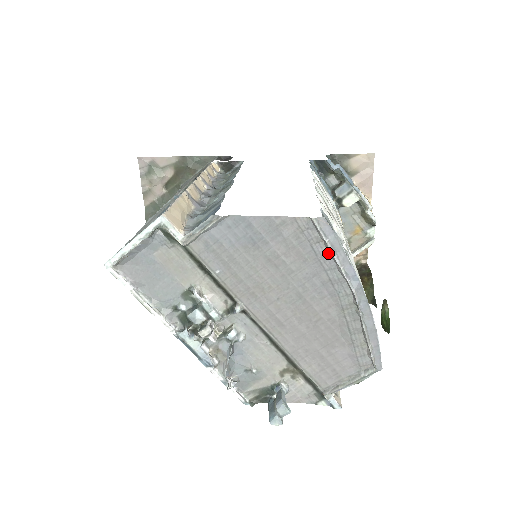
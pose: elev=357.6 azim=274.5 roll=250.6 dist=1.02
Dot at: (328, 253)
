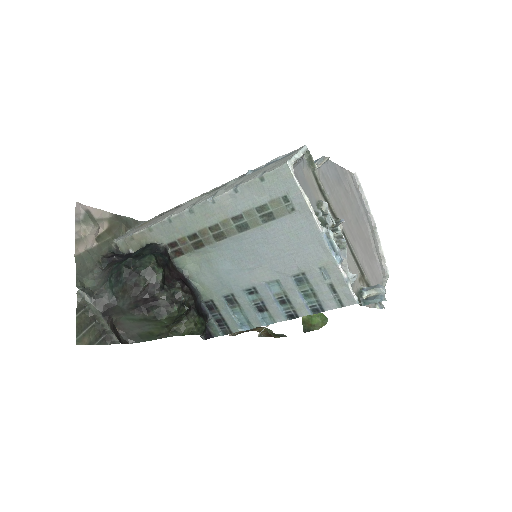
Dot at: (361, 195)
